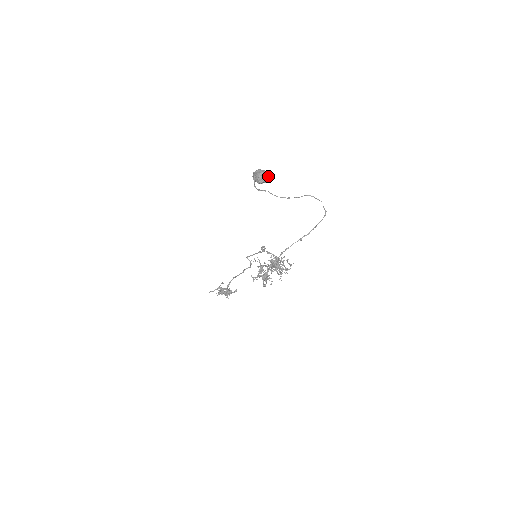
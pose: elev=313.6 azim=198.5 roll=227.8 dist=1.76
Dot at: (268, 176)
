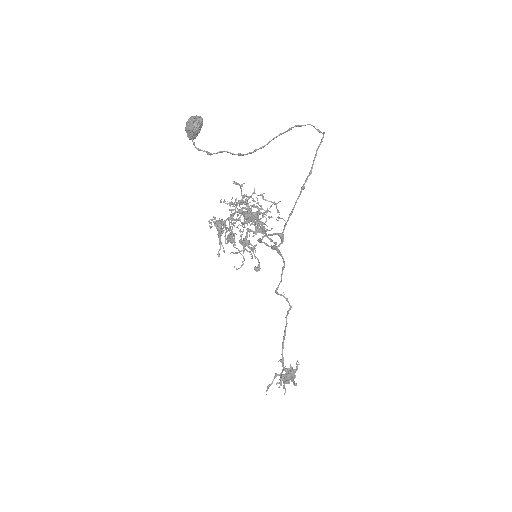
Dot at: (201, 118)
